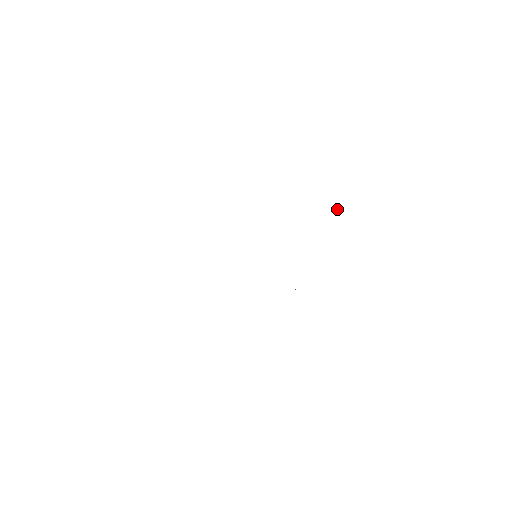
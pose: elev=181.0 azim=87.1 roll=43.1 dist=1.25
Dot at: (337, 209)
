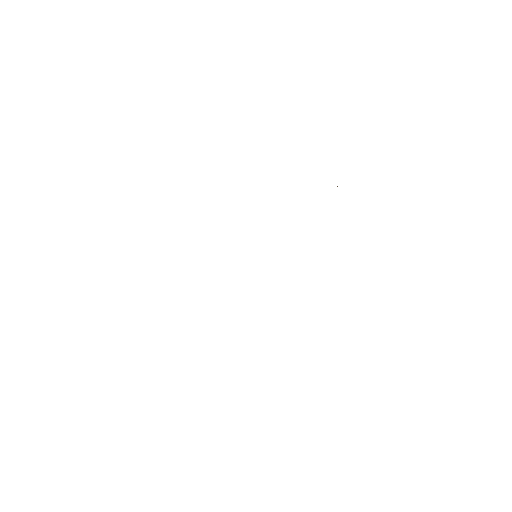
Dot at: occluded
